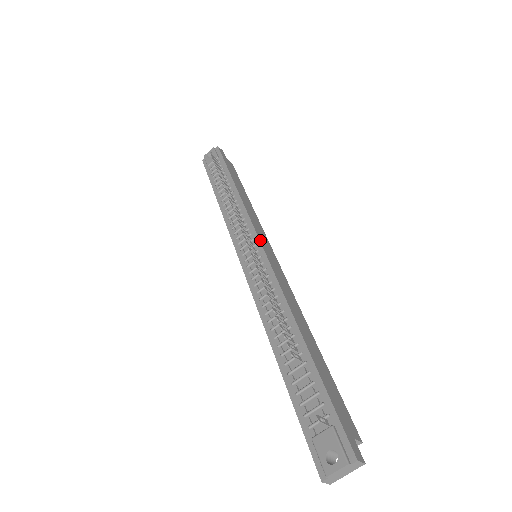
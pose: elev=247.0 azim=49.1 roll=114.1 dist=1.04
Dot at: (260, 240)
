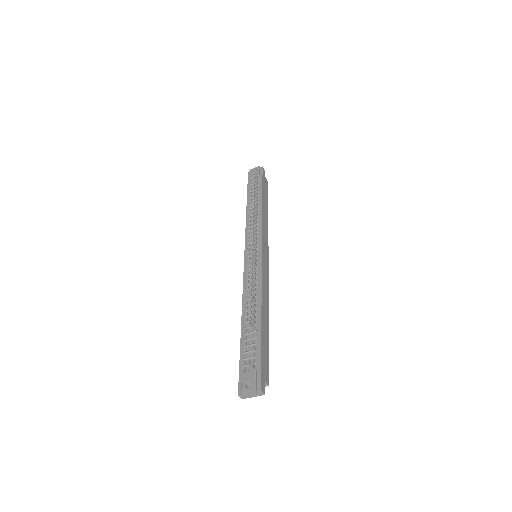
Dot at: (262, 247)
